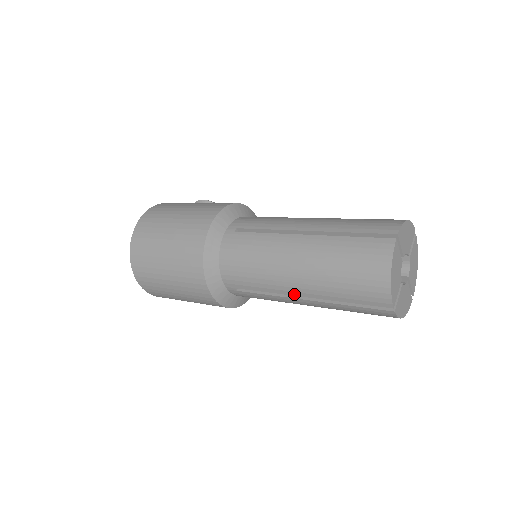
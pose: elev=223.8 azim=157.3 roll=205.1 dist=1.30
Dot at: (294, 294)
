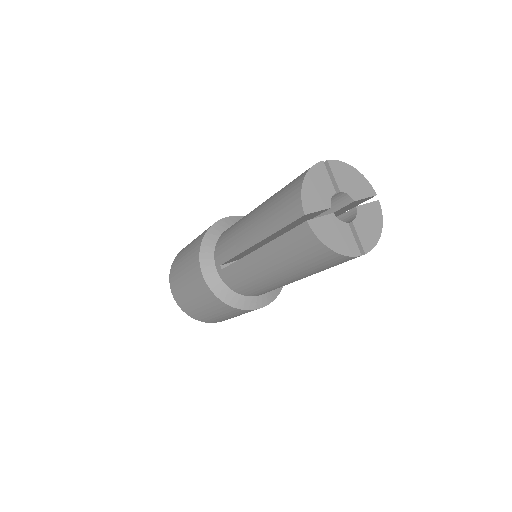
Dot at: (249, 245)
